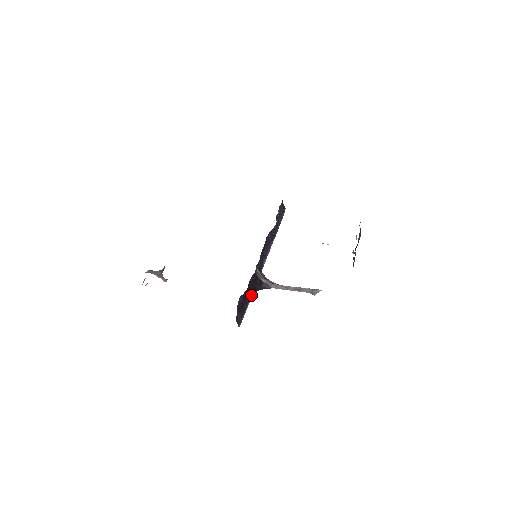
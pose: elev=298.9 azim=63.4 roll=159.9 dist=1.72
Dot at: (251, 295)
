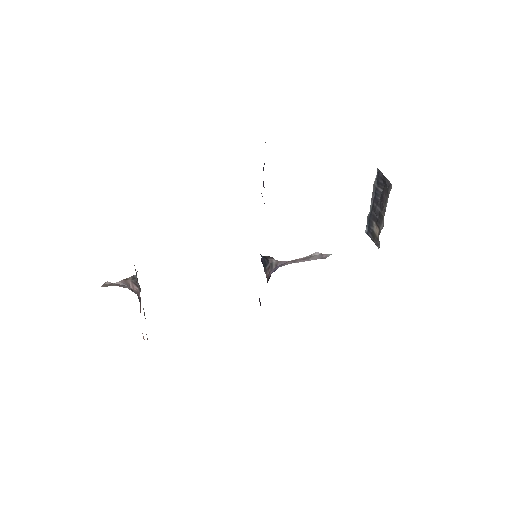
Dot at: occluded
